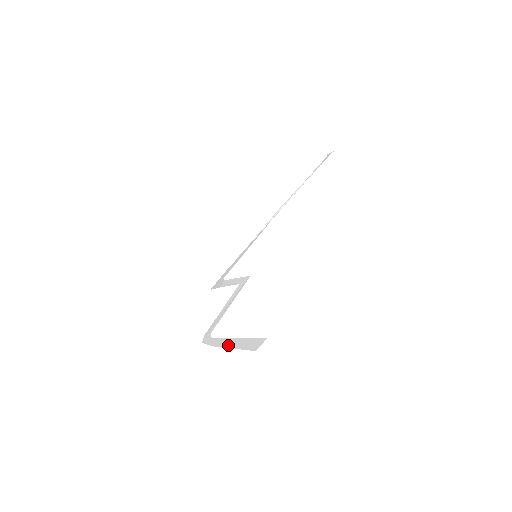
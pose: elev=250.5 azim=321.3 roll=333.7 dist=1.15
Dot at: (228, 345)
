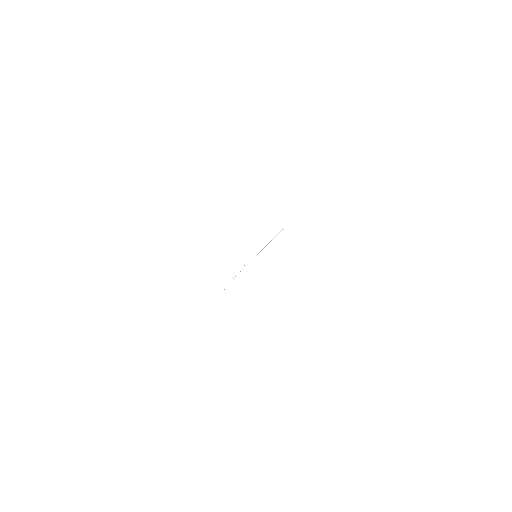
Dot at: occluded
